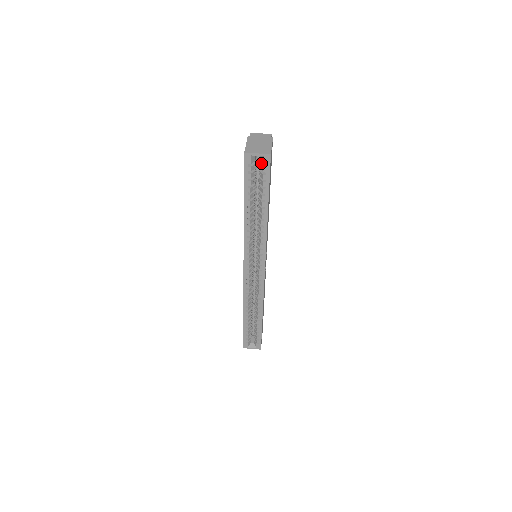
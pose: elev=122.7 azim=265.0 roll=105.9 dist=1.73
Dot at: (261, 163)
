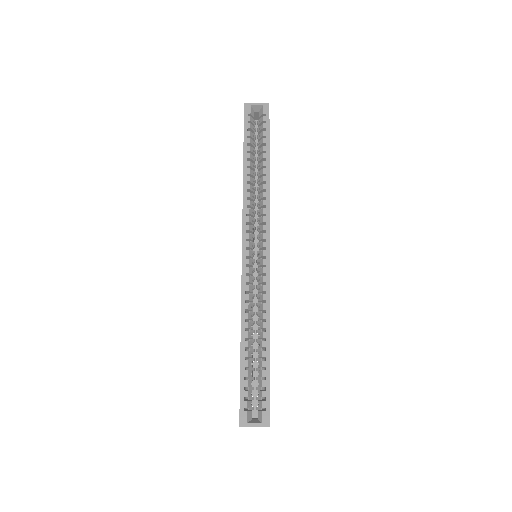
Dot at: (260, 120)
